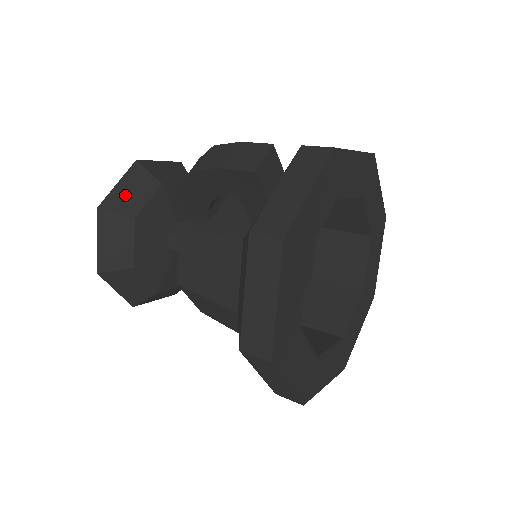
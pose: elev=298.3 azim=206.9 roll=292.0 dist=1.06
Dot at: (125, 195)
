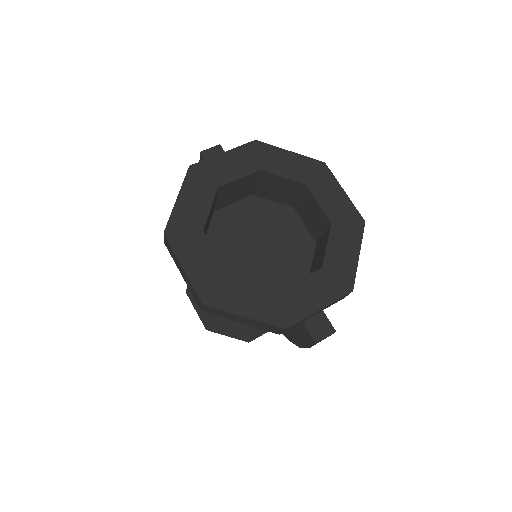
Dot at: occluded
